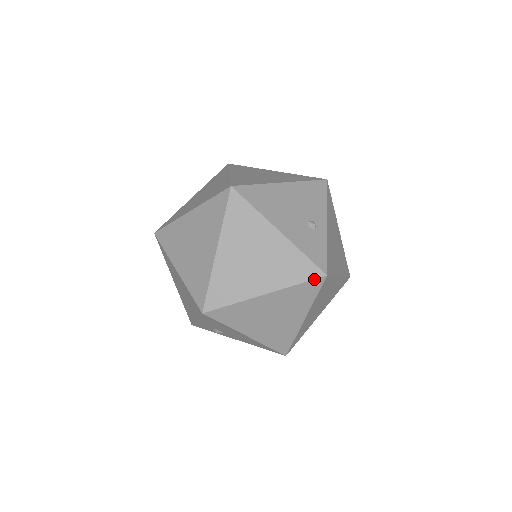
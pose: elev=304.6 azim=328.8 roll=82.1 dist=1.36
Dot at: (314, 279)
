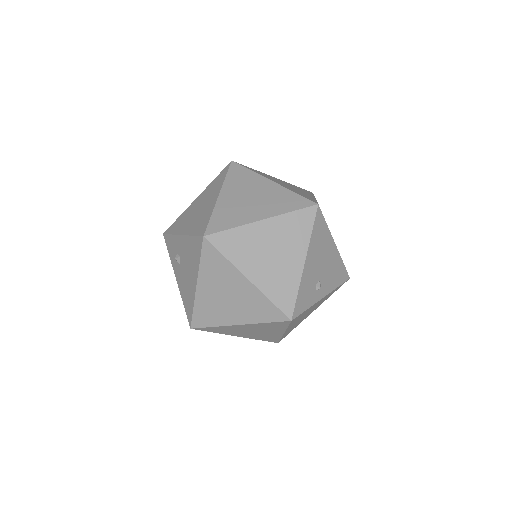
Dot at: (283, 312)
